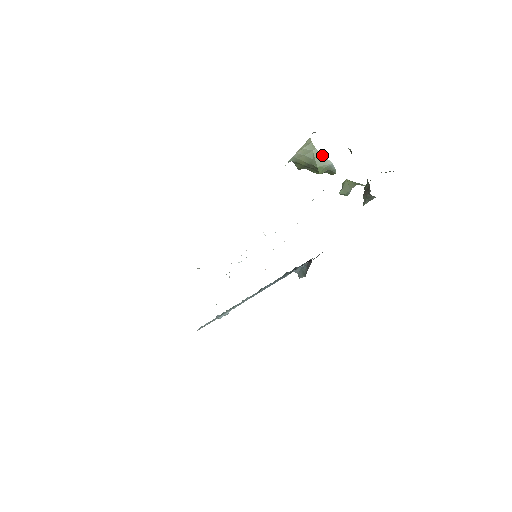
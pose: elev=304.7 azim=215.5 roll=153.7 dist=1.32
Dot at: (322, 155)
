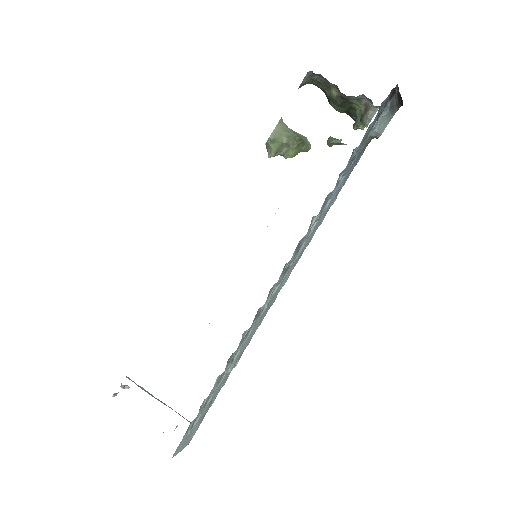
Dot at: (295, 132)
